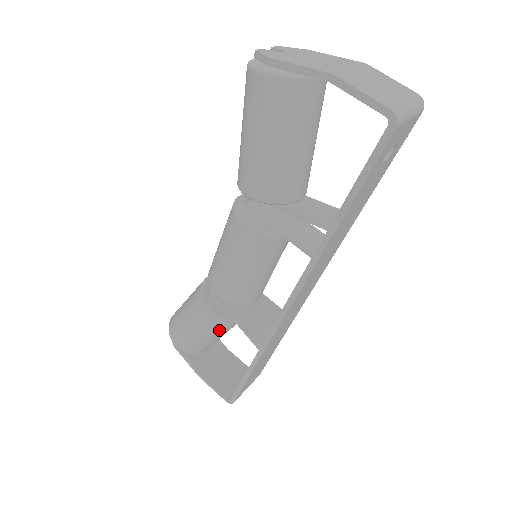
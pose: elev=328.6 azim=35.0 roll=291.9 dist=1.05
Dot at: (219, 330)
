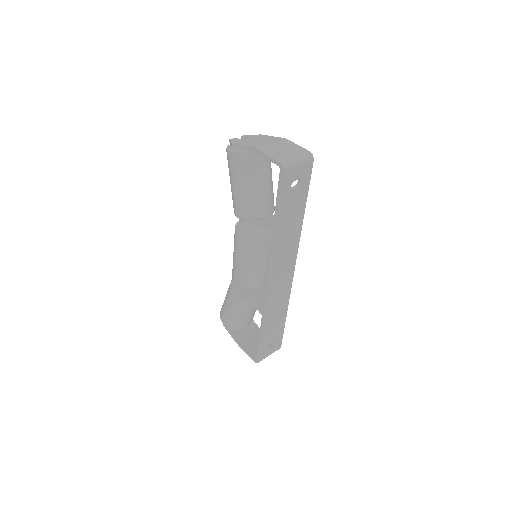
Dot at: (244, 309)
